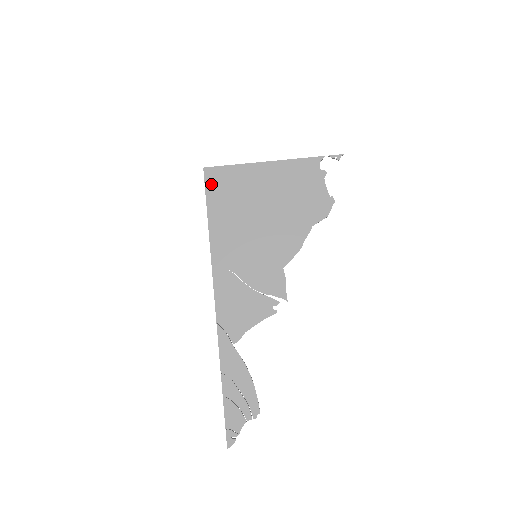
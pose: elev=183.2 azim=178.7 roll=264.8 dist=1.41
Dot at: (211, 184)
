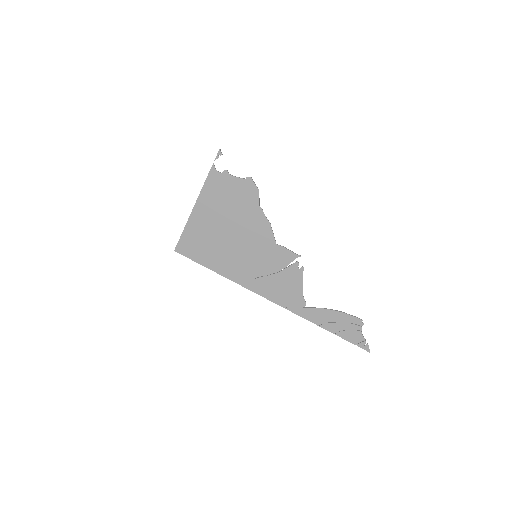
Dot at: (188, 253)
